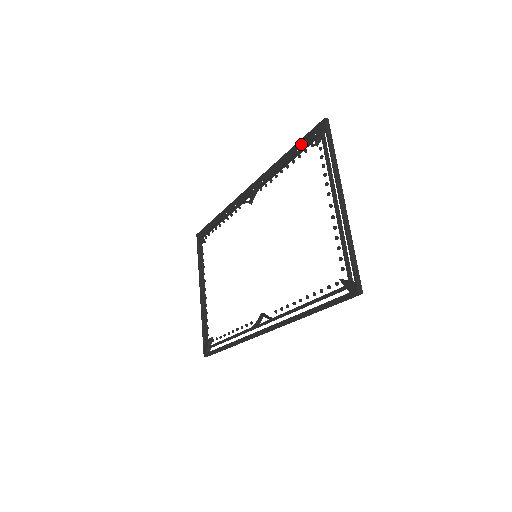
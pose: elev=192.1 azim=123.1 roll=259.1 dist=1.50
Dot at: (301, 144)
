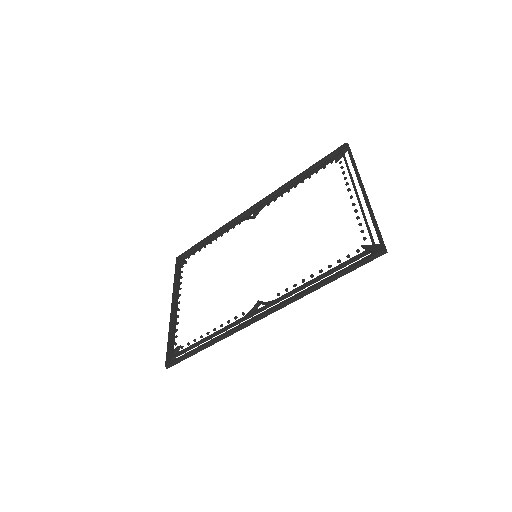
Dot at: (319, 164)
